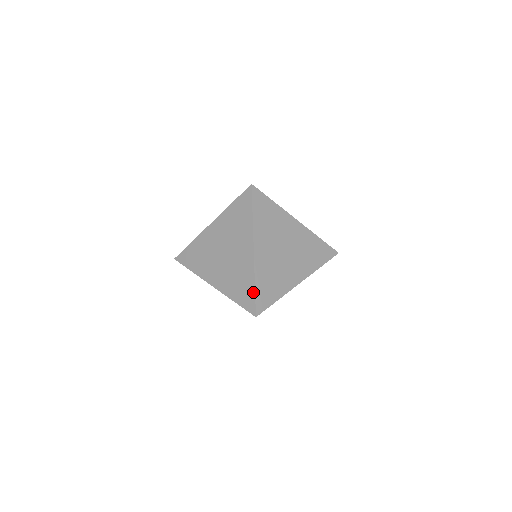
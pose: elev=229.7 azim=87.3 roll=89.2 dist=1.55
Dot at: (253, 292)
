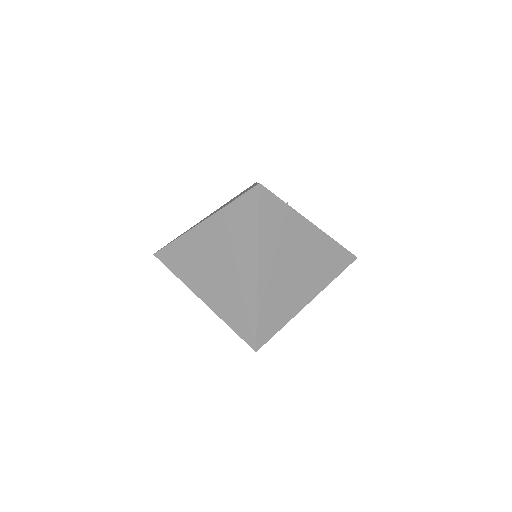
Dot at: (254, 322)
